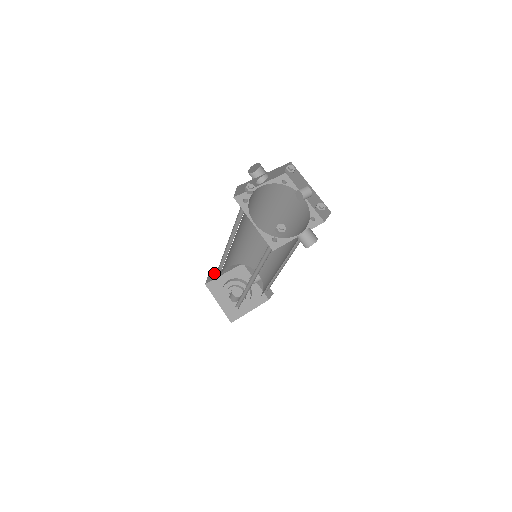
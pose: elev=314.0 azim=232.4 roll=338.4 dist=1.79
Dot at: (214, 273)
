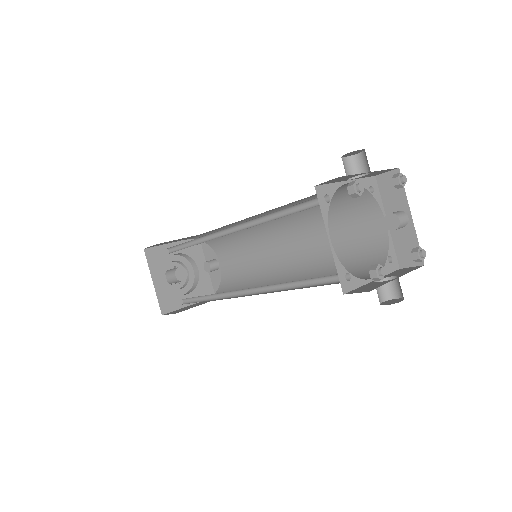
Dot at: occluded
